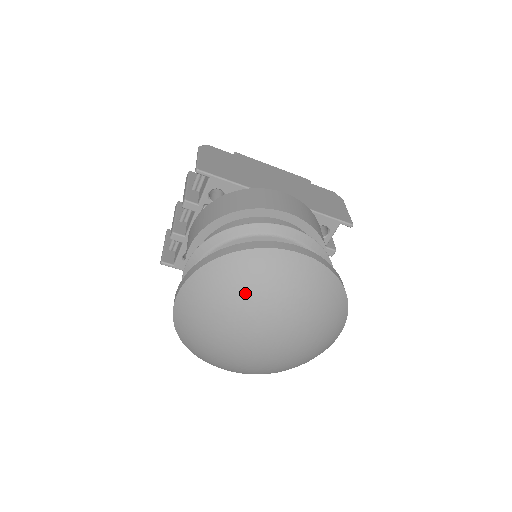
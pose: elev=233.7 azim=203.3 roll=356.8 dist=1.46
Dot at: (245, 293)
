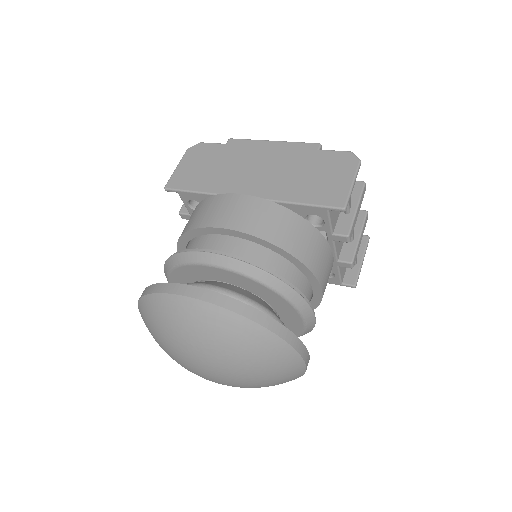
Dot at: (160, 334)
